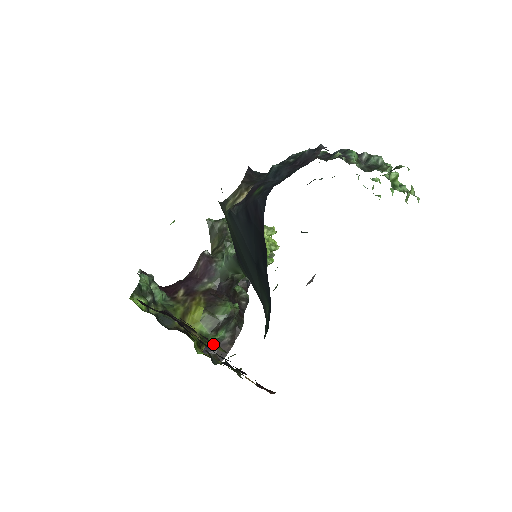
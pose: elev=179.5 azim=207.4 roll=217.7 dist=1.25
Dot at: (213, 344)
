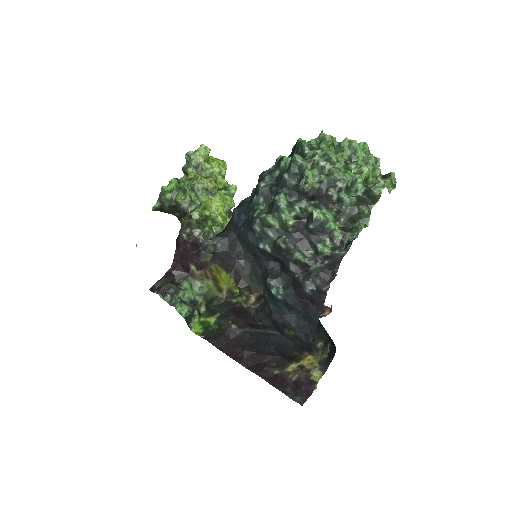
Dot at: (311, 372)
